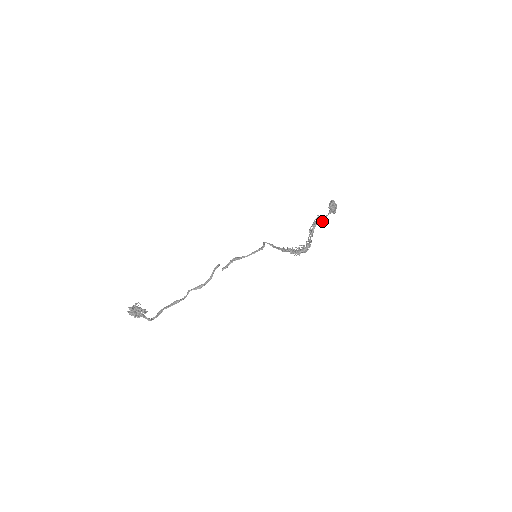
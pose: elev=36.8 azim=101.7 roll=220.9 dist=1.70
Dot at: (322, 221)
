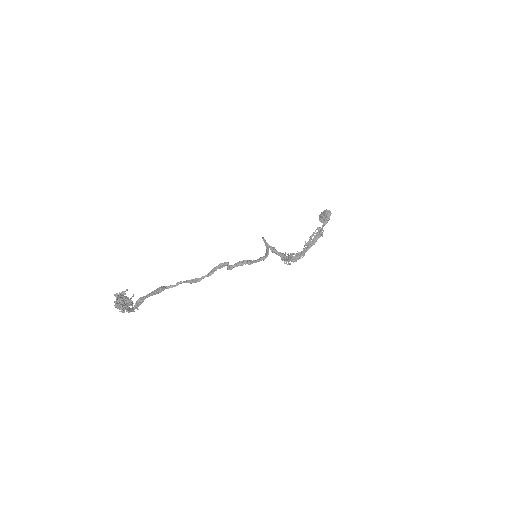
Dot at: (320, 235)
